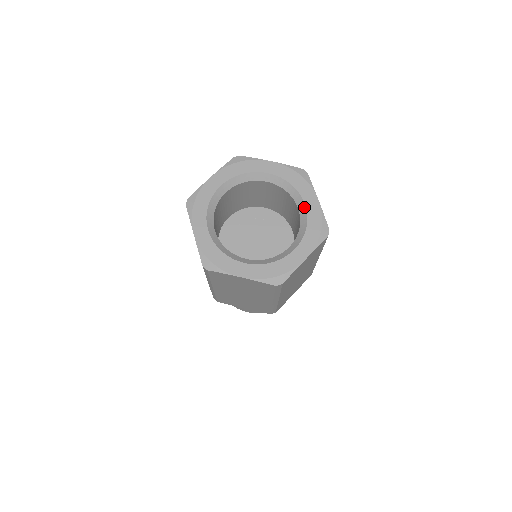
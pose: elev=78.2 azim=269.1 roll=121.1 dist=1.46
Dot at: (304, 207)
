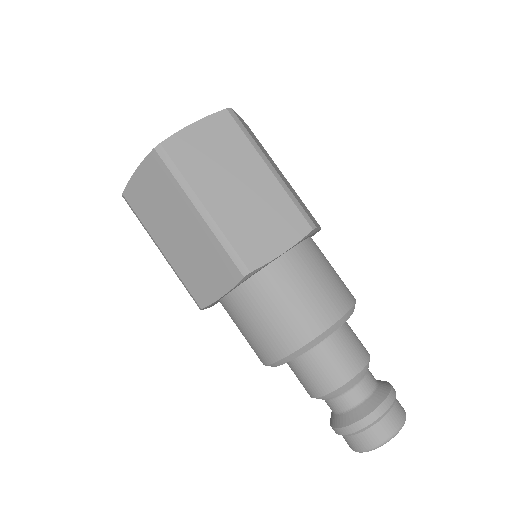
Dot at: occluded
